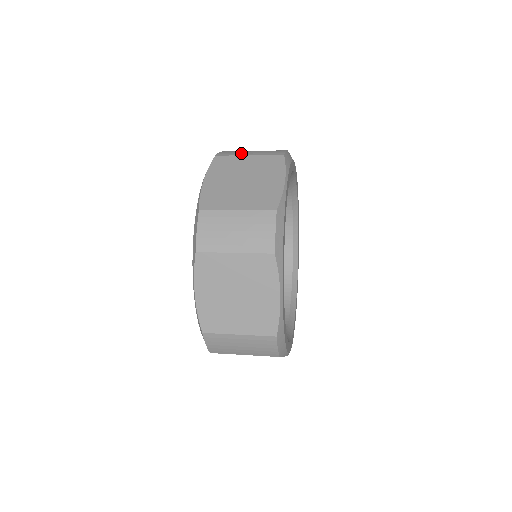
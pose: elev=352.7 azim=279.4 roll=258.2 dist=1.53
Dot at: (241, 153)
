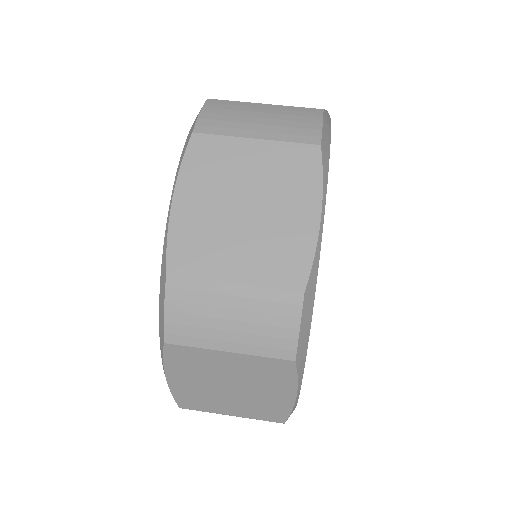
Dot at: (240, 127)
